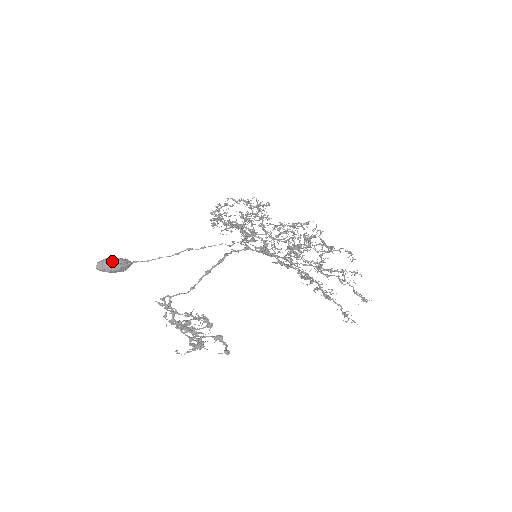
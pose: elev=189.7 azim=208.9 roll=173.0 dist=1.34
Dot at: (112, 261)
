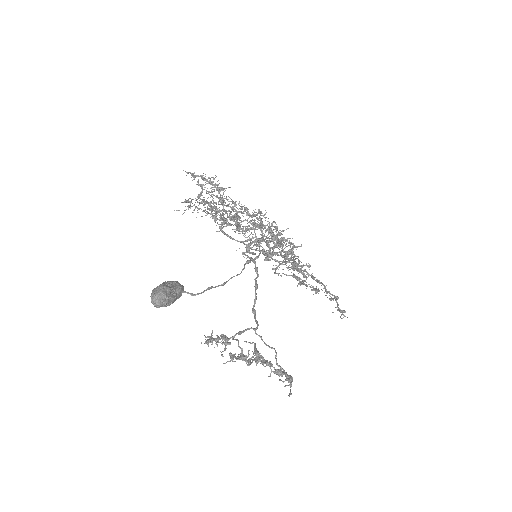
Dot at: (174, 290)
